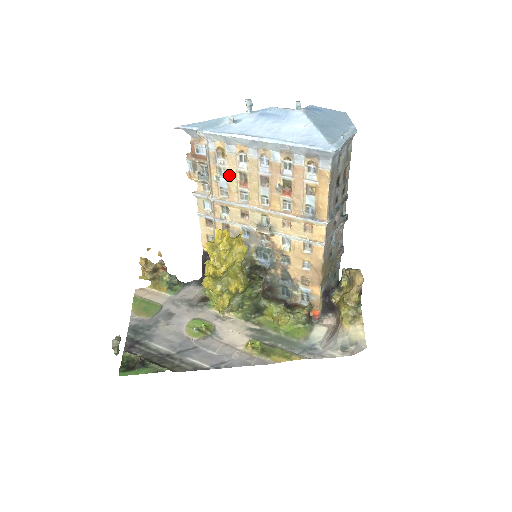
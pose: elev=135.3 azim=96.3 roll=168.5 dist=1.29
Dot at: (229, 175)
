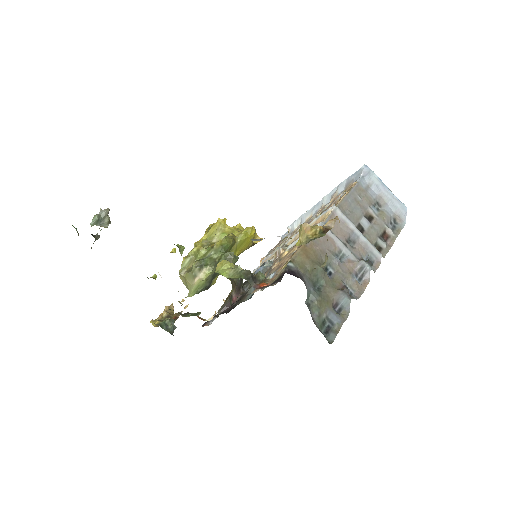
Dot at: occluded
